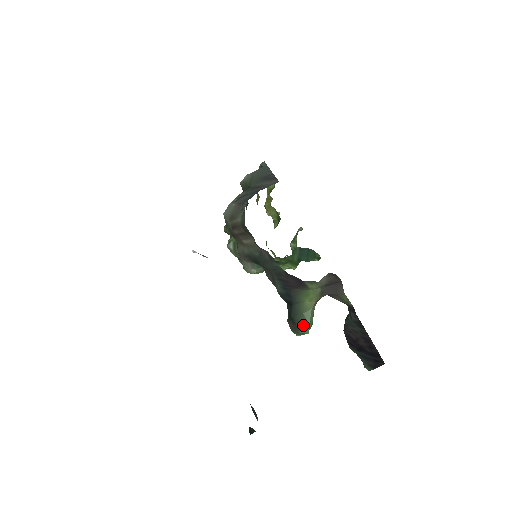
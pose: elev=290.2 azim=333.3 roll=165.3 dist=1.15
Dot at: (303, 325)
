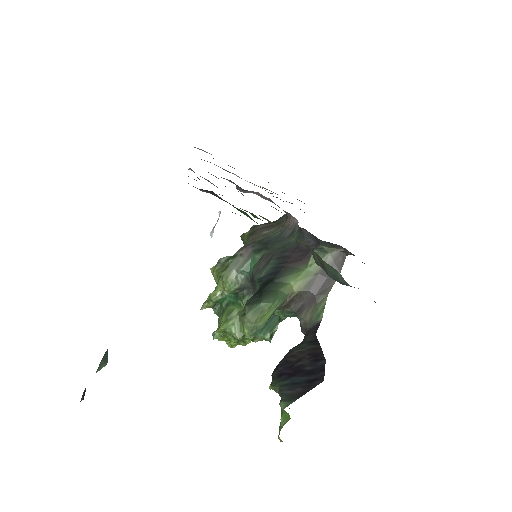
Dot at: (271, 296)
